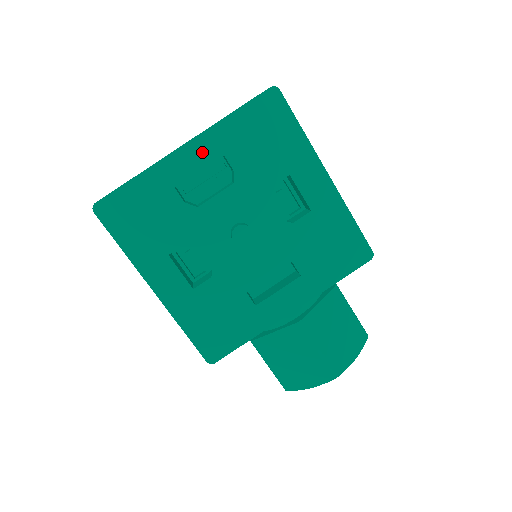
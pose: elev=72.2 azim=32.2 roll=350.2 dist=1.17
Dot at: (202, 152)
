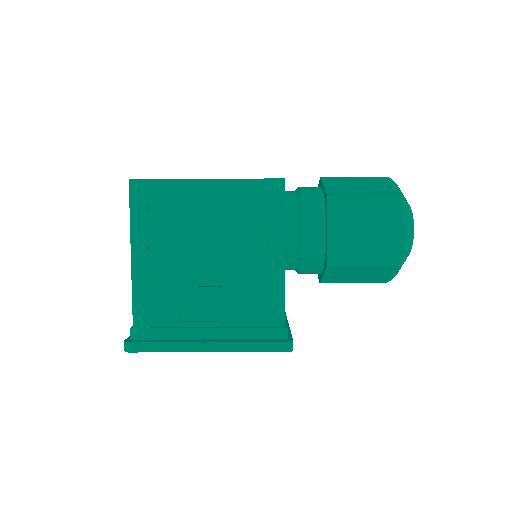
Dot at: occluded
